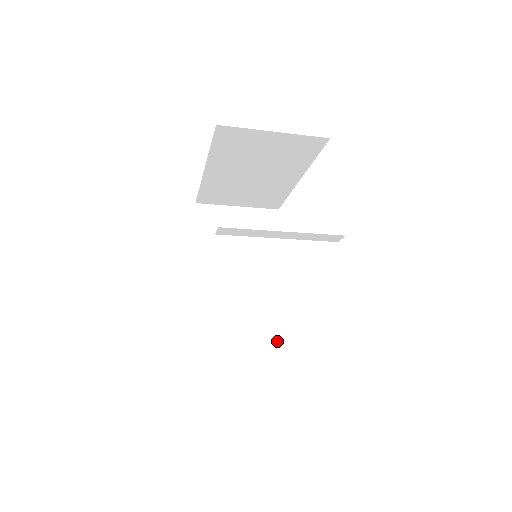
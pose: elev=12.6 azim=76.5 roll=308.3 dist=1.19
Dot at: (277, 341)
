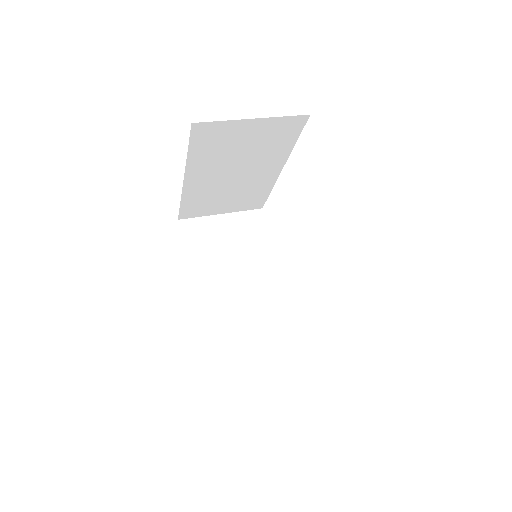
Dot at: (259, 204)
